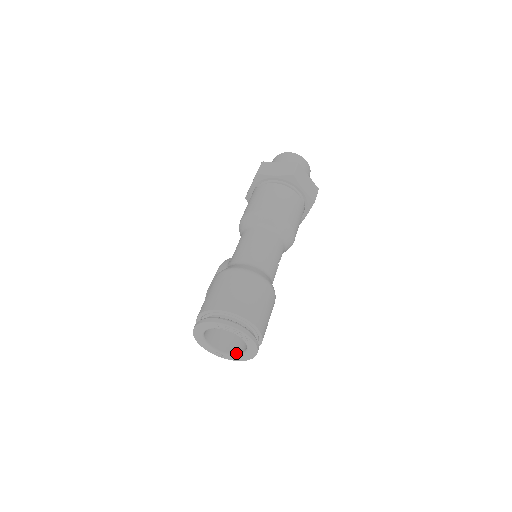
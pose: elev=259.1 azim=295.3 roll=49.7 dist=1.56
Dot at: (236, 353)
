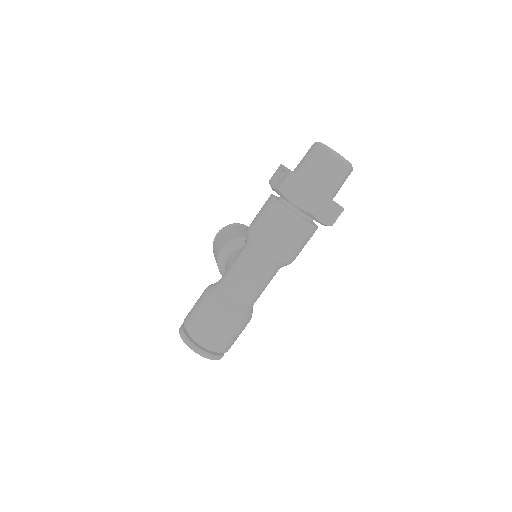
Dot at: occluded
